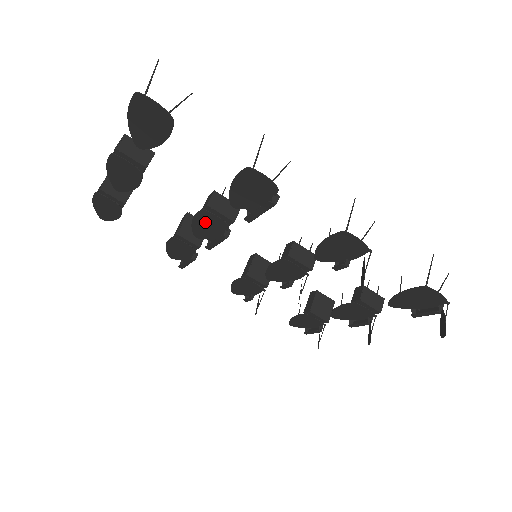
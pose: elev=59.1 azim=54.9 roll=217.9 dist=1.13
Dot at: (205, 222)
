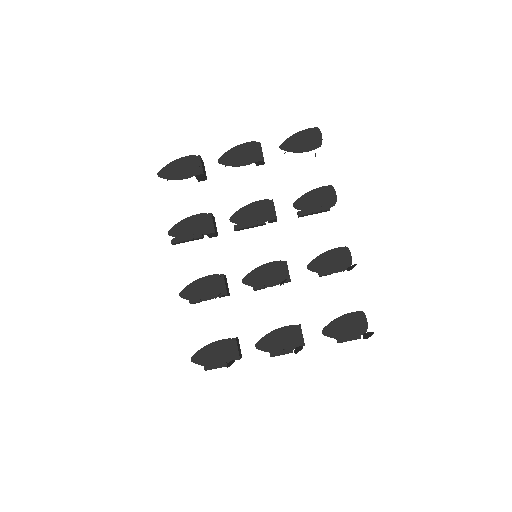
Dot at: (256, 209)
